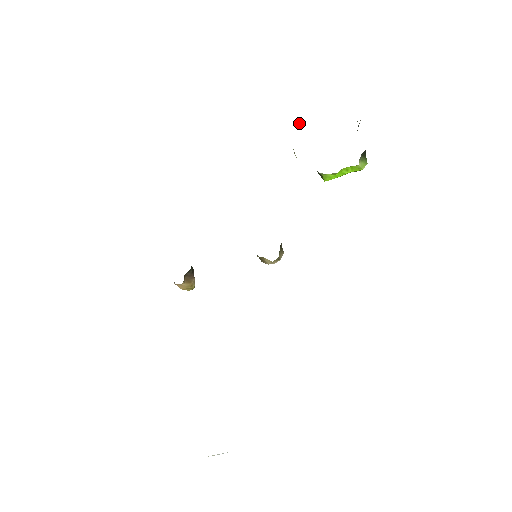
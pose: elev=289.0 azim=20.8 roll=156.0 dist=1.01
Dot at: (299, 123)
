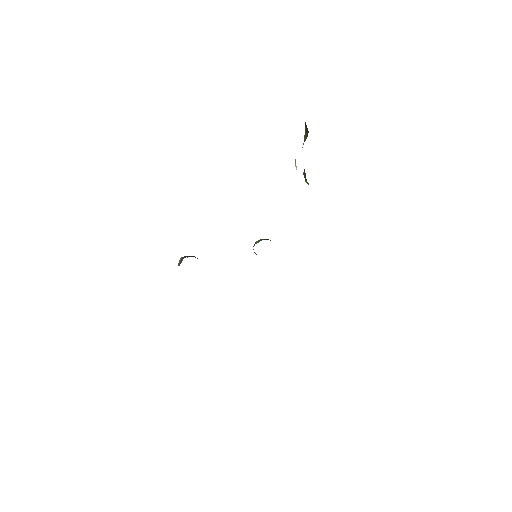
Dot at: occluded
